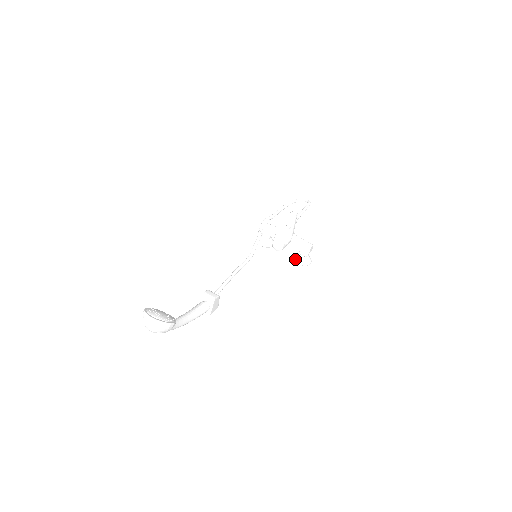
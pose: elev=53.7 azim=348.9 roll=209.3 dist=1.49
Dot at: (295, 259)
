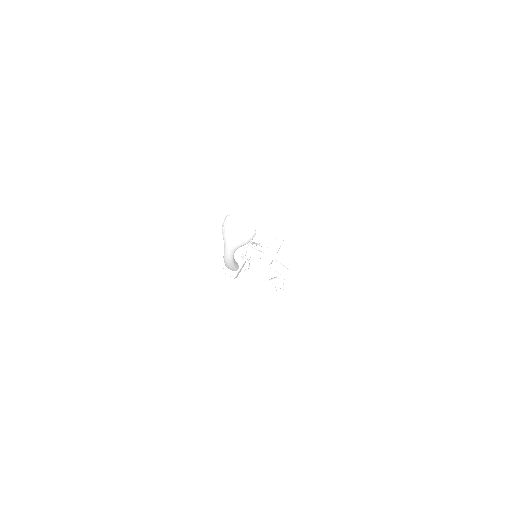
Dot at: (273, 281)
